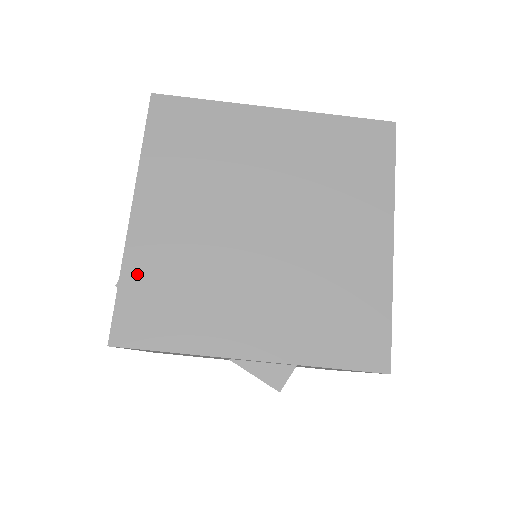
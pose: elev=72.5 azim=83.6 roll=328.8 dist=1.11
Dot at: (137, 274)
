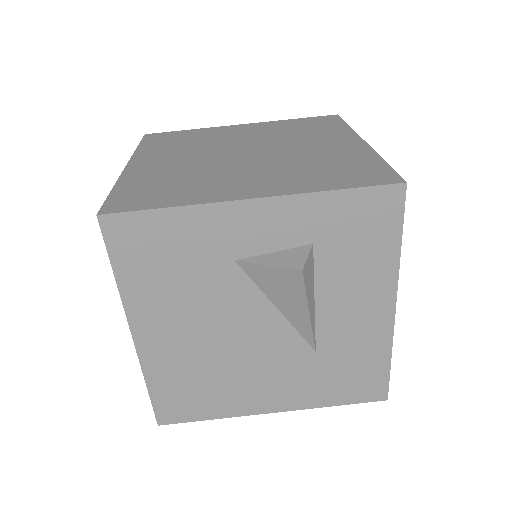
Dot at: (130, 184)
